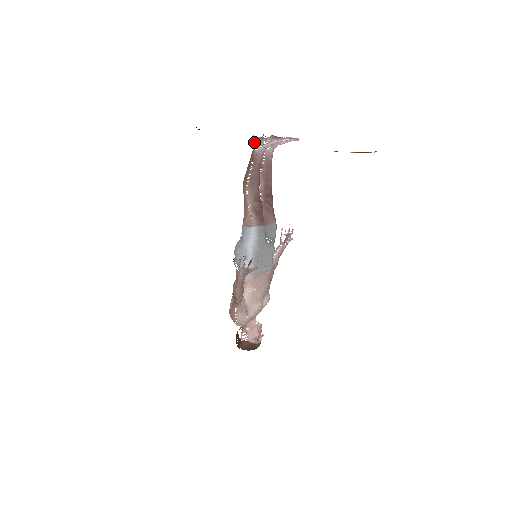
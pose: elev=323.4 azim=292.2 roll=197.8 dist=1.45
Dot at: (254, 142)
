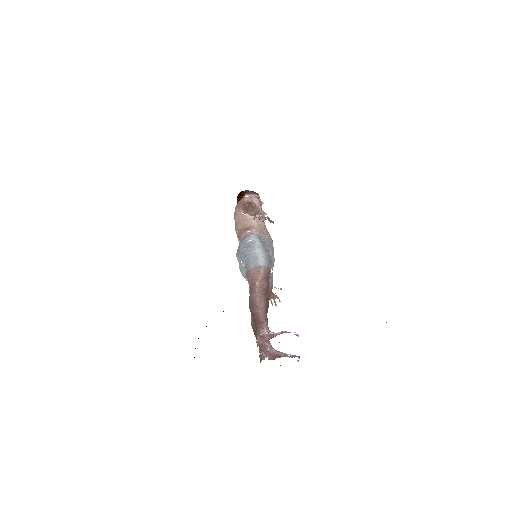
Dot at: occluded
